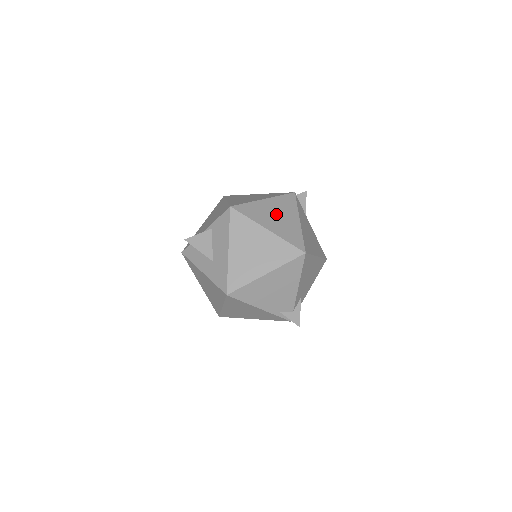
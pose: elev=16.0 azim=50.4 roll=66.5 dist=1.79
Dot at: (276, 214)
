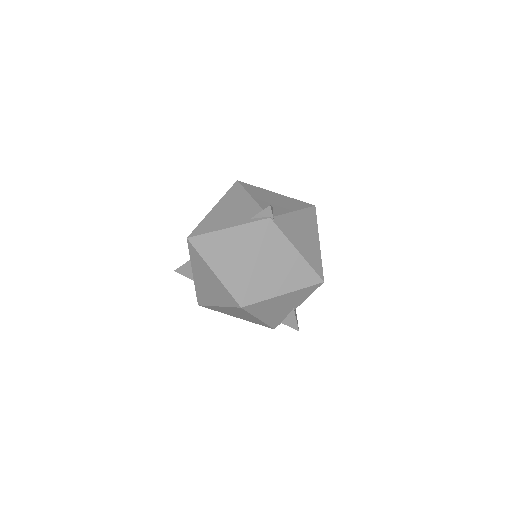
Dot at: occluded
